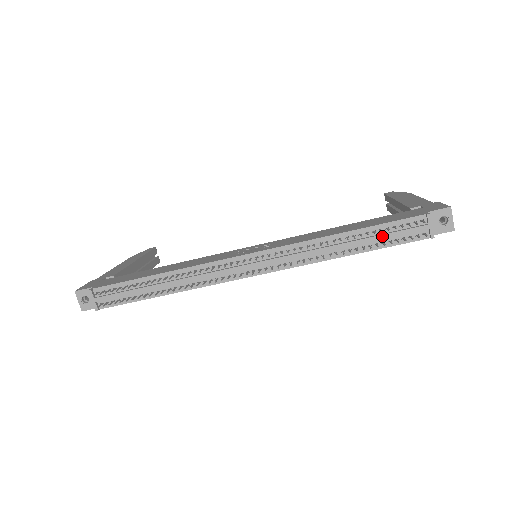
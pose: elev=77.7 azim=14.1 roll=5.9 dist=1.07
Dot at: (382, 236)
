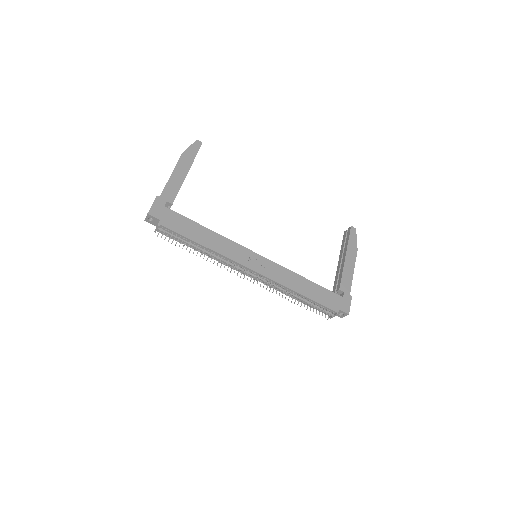
Dot at: (313, 306)
